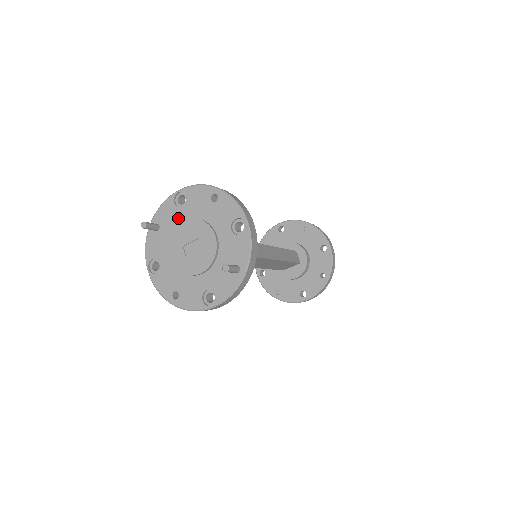
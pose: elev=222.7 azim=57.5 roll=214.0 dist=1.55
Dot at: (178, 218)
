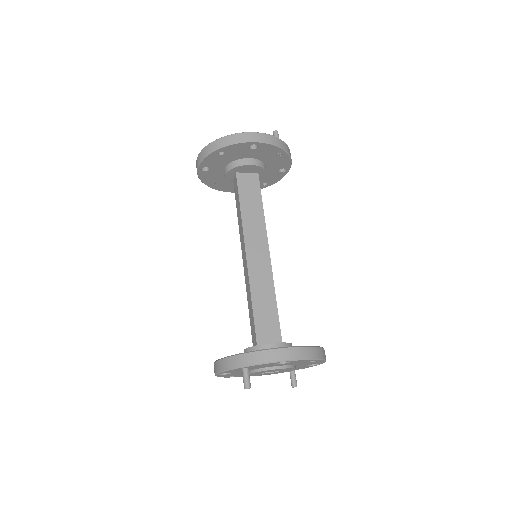
Dot at: (271, 366)
